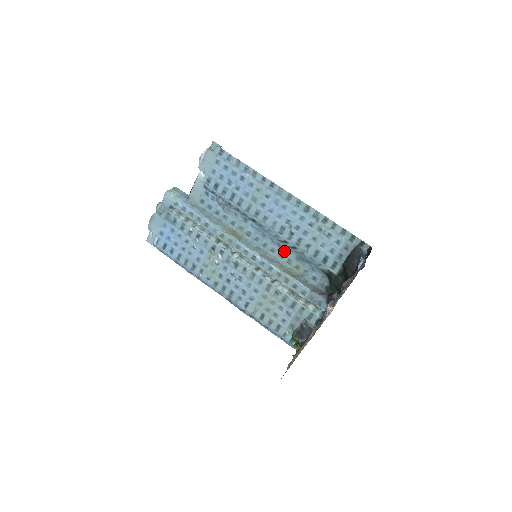
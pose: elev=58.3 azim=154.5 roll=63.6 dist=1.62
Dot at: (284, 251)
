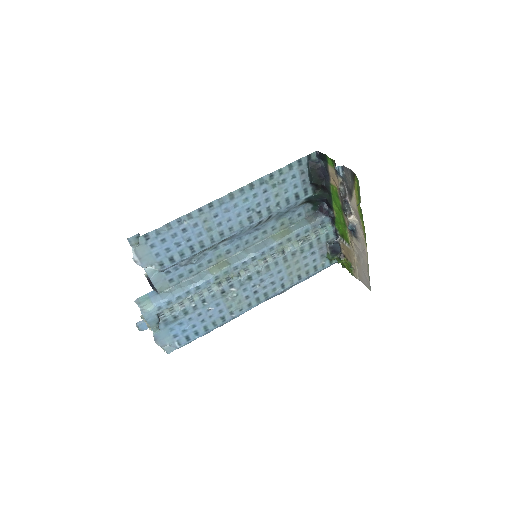
Dot at: (264, 228)
